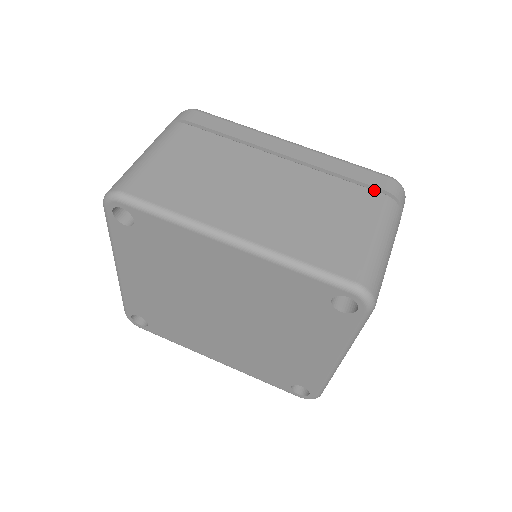
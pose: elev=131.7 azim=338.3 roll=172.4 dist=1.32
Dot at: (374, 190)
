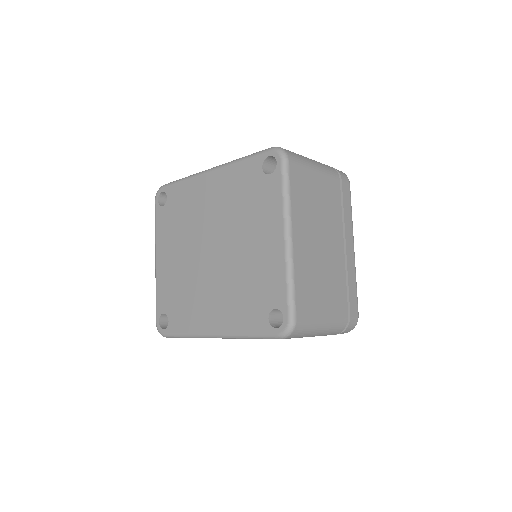
Dot at: occluded
